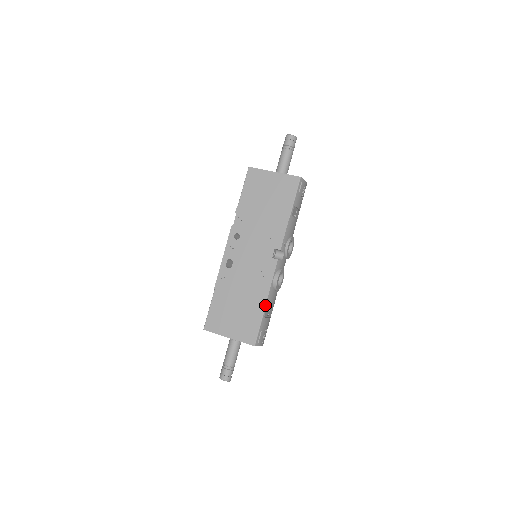
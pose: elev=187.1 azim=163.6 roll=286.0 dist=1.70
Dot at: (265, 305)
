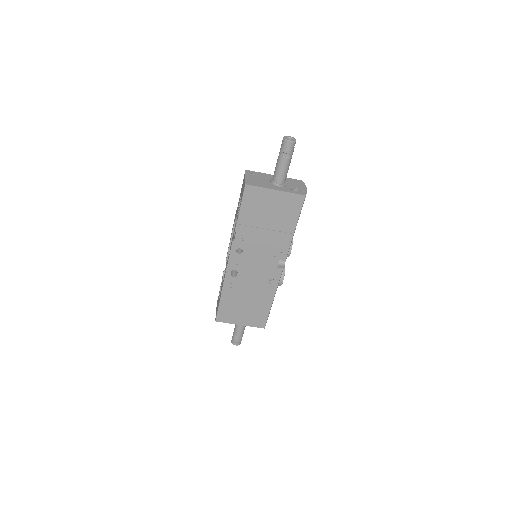
Dot at: (272, 302)
